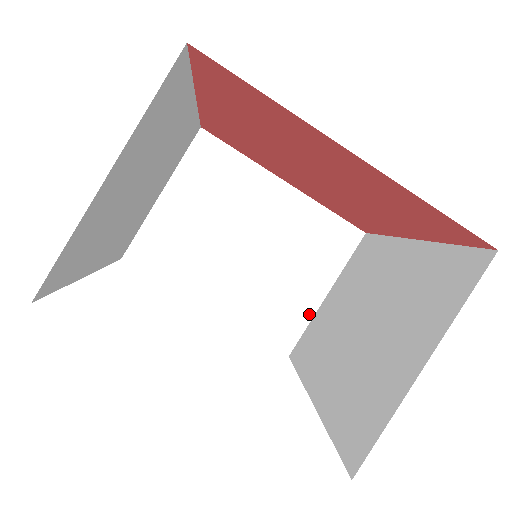
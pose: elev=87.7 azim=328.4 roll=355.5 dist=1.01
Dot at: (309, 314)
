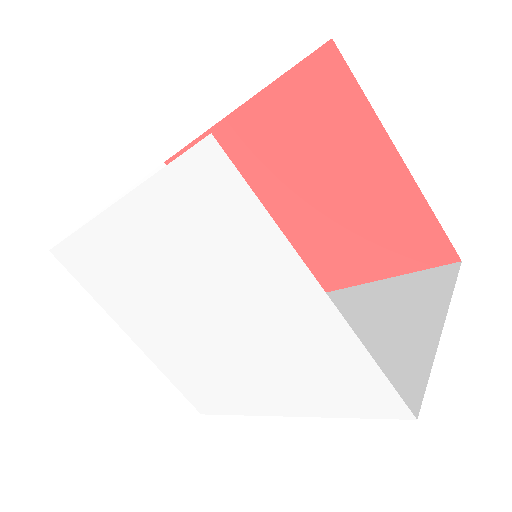
Dot at: occluded
